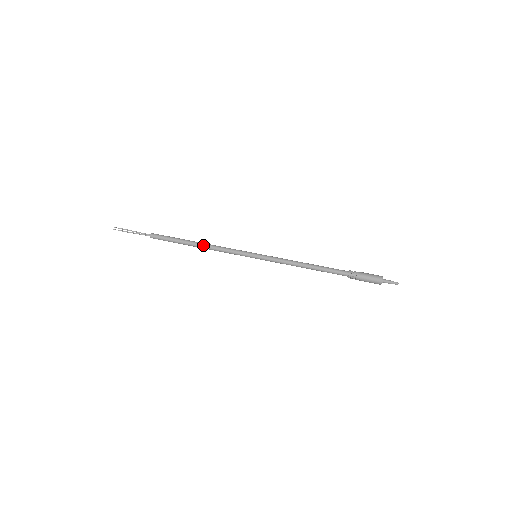
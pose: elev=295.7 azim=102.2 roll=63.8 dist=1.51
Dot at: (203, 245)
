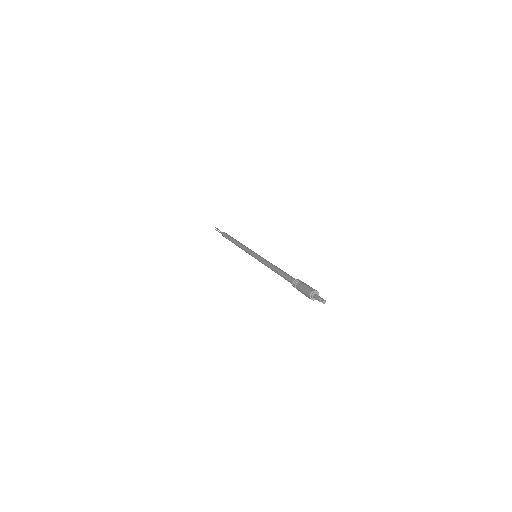
Dot at: (237, 242)
